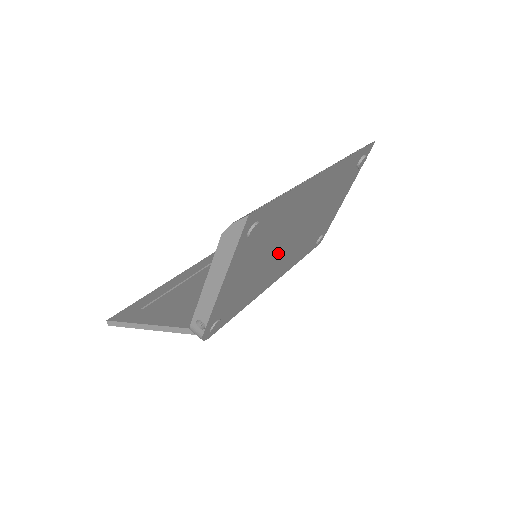
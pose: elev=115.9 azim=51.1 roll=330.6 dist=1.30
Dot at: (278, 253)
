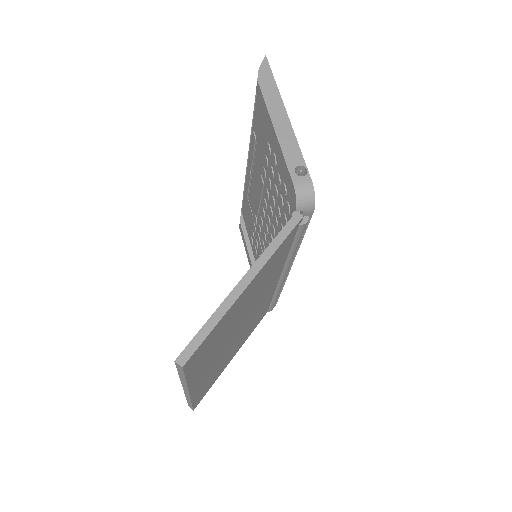
Dot at: occluded
